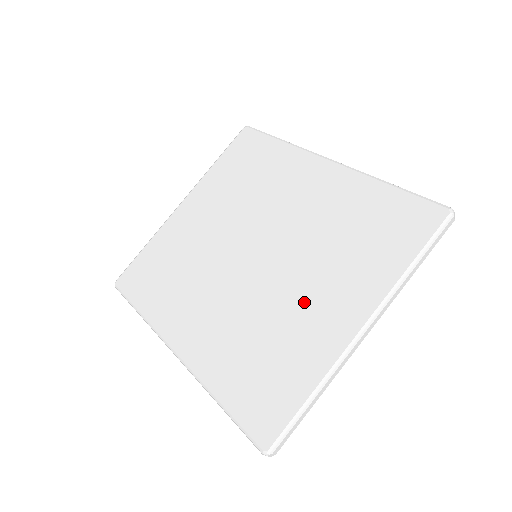
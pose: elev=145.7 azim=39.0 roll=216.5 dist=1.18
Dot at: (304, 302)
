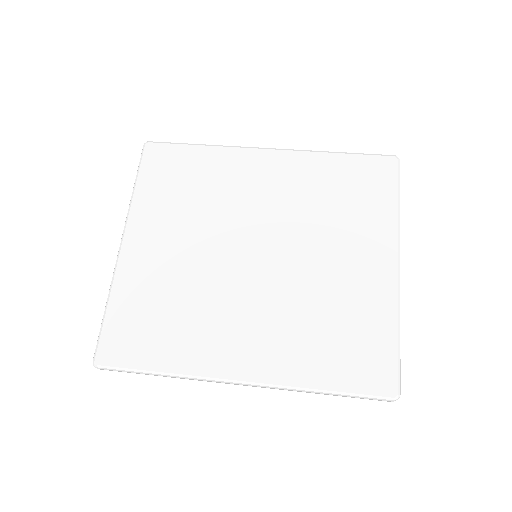
Dot at: (338, 270)
